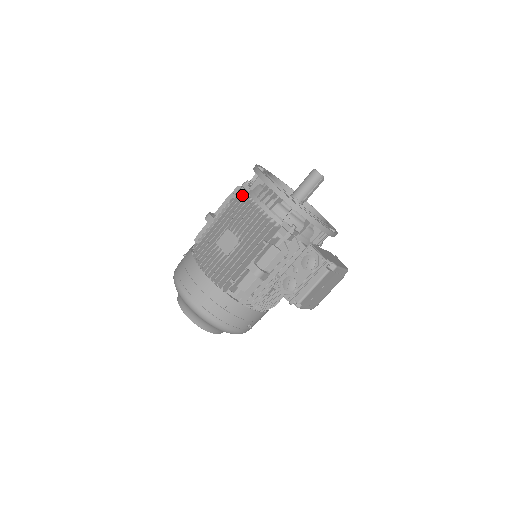
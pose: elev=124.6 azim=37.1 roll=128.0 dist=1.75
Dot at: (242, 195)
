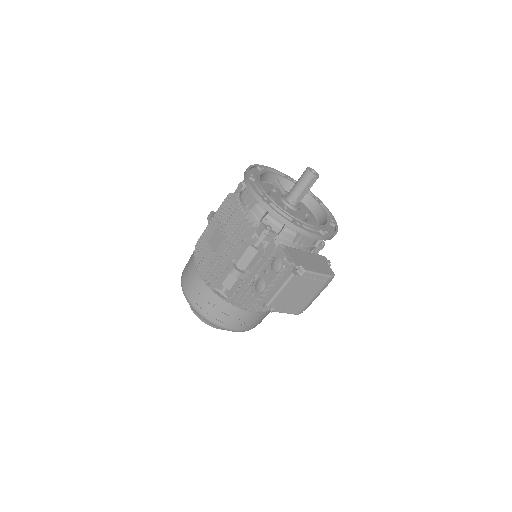
Dot at: (230, 195)
